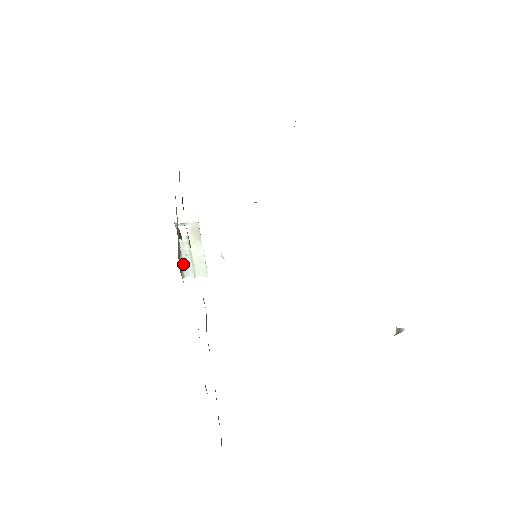
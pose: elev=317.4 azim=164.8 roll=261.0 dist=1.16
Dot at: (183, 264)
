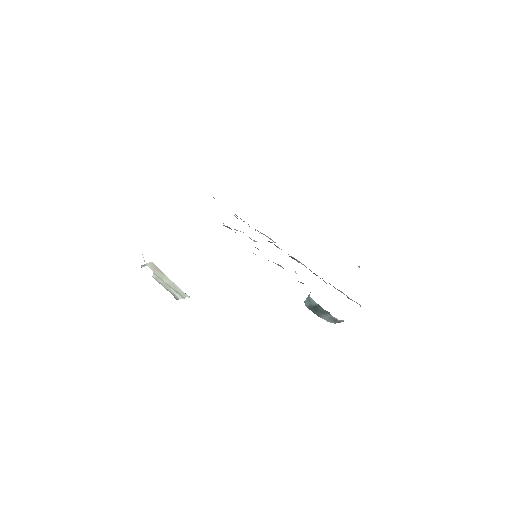
Dot at: occluded
